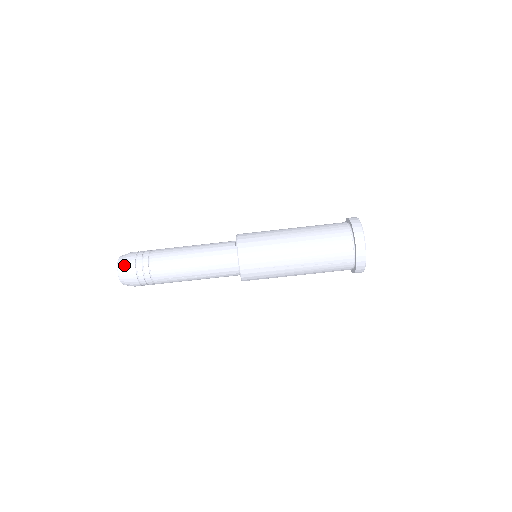
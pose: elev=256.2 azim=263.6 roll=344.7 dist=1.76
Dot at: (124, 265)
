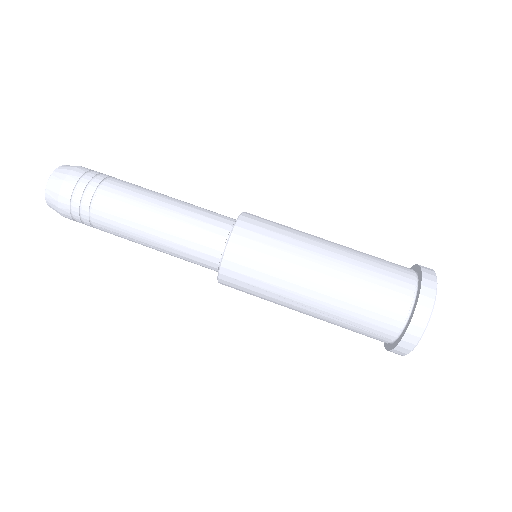
Dot at: (57, 185)
